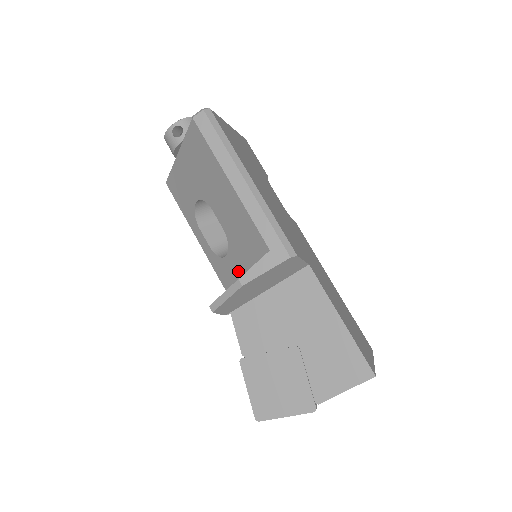
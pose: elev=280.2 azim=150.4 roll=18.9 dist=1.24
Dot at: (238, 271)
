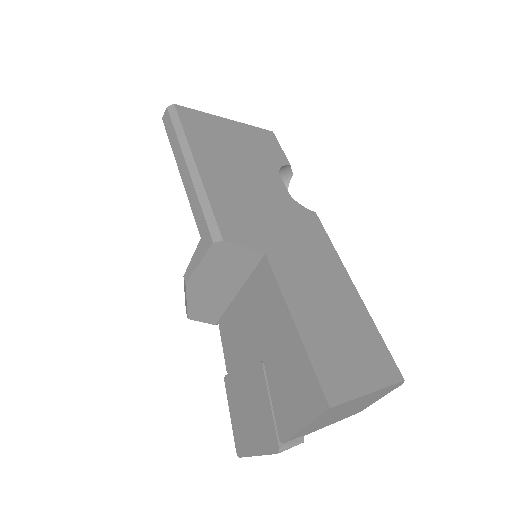
Dot at: occluded
